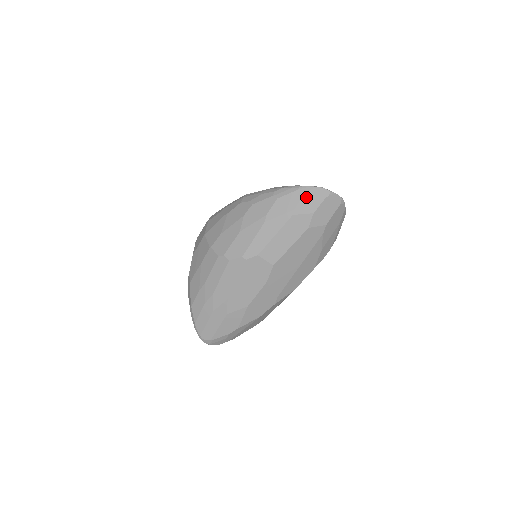
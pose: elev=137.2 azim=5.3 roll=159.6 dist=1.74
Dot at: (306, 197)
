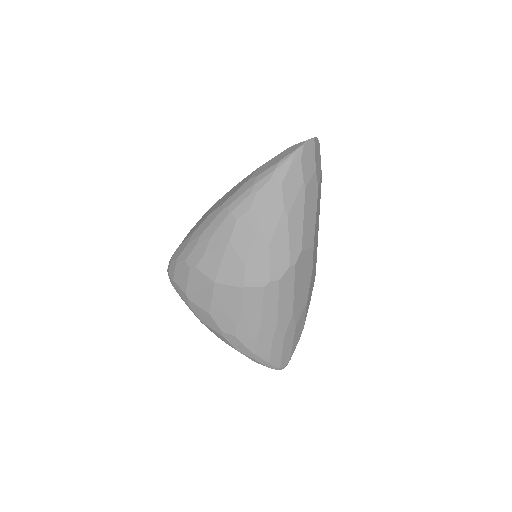
Dot at: (304, 161)
